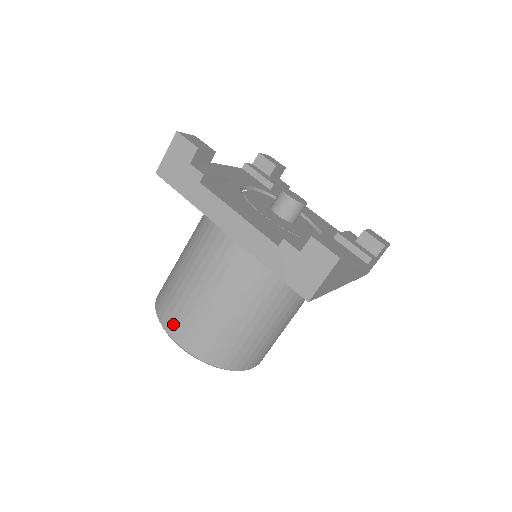
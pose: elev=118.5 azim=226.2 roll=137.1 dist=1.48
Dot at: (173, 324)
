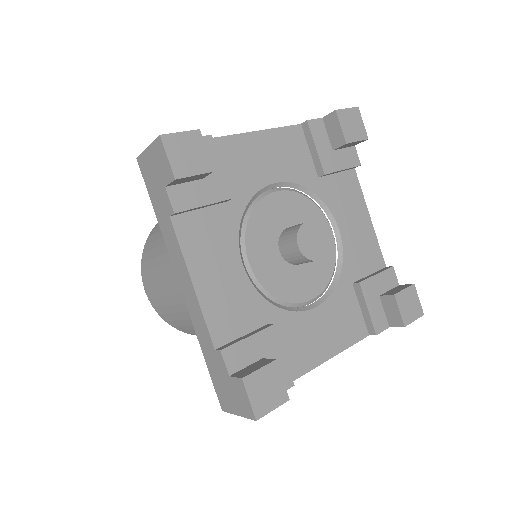
Dot at: (147, 280)
